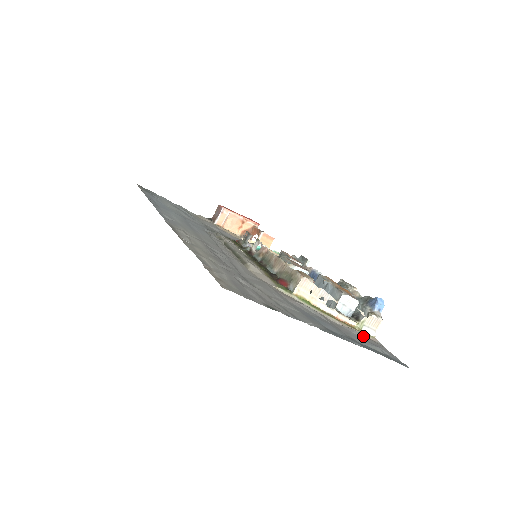
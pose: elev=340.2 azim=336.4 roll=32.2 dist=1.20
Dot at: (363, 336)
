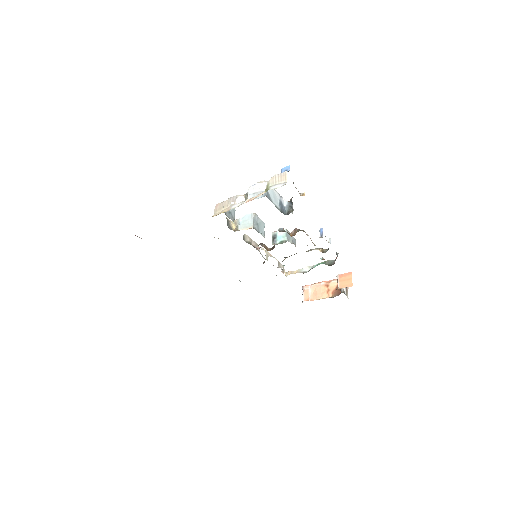
Dot at: occluded
